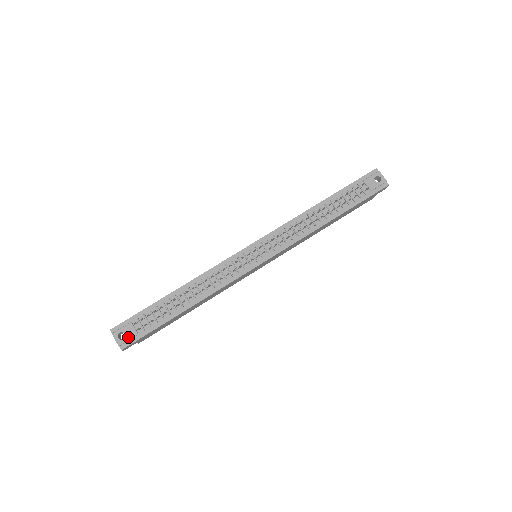
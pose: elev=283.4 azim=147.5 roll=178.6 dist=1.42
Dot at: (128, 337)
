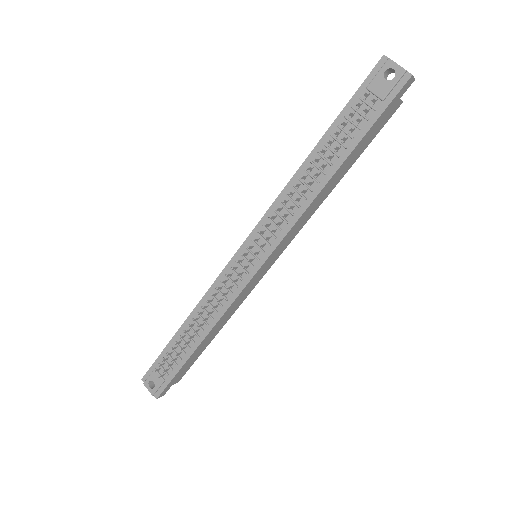
Dot at: (157, 385)
